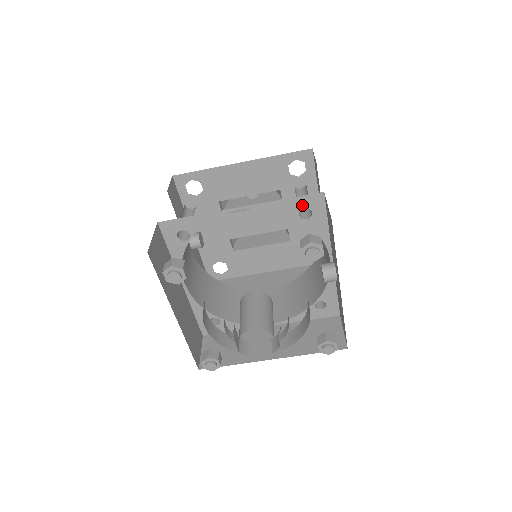
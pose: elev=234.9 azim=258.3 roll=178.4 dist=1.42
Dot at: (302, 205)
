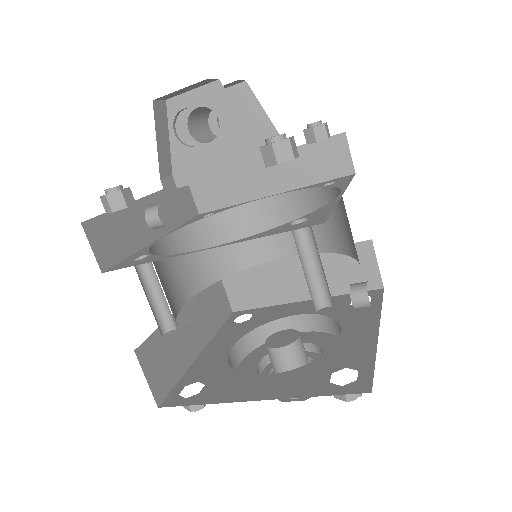
Dot at: occluded
